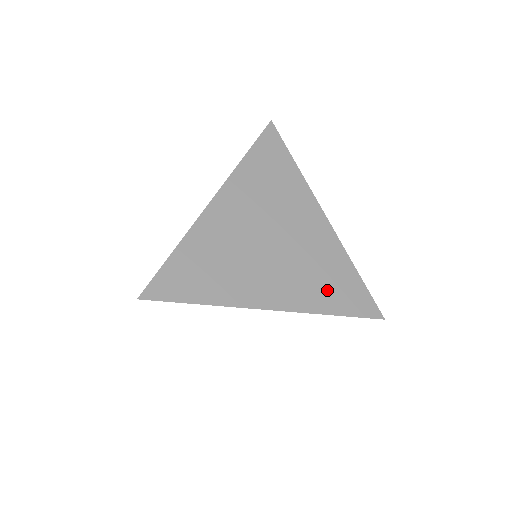
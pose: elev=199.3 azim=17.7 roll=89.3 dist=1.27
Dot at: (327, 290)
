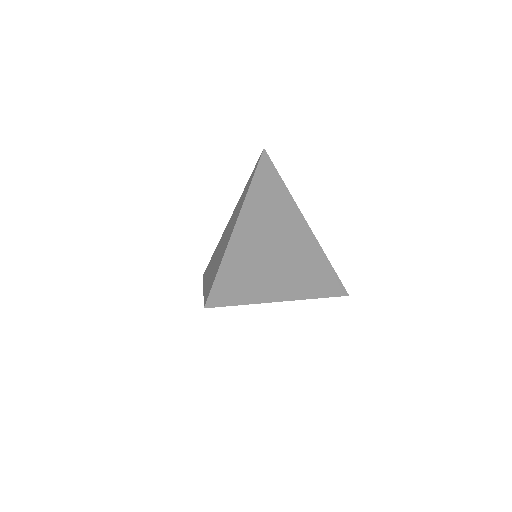
Dot at: (315, 280)
